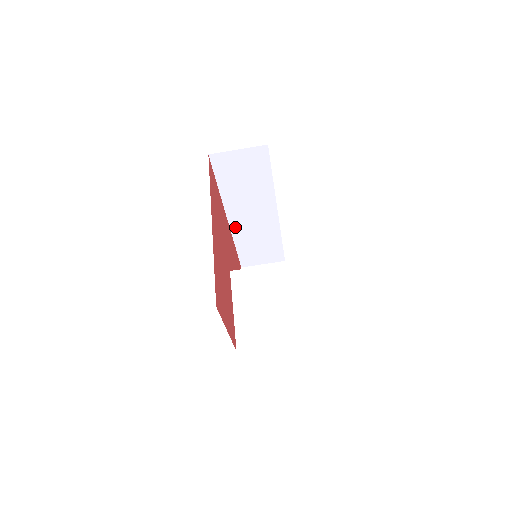
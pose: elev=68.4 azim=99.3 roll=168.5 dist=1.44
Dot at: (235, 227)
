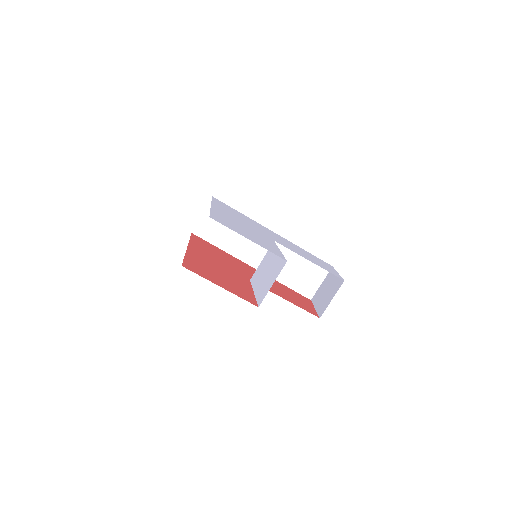
Dot at: occluded
